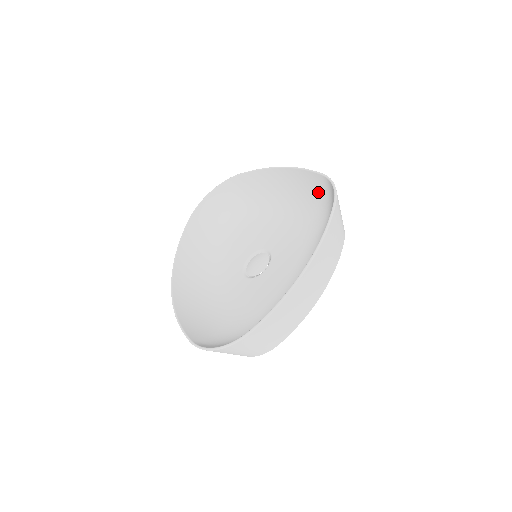
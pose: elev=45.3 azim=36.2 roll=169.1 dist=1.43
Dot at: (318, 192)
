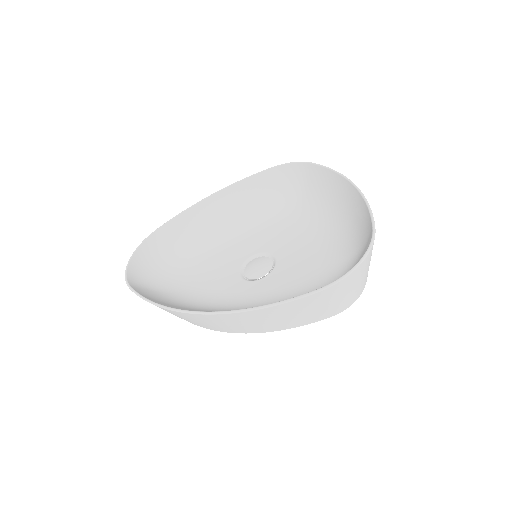
Dot at: (270, 187)
